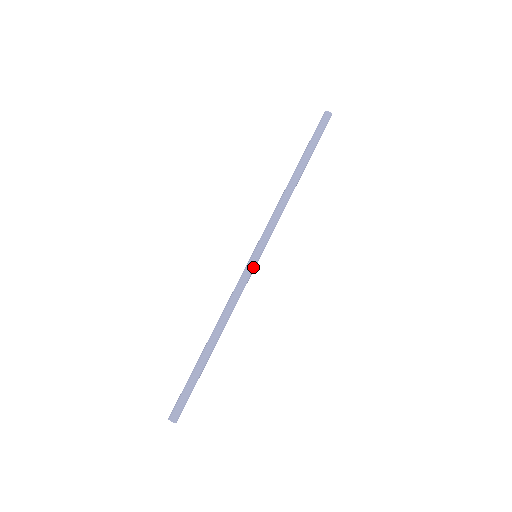
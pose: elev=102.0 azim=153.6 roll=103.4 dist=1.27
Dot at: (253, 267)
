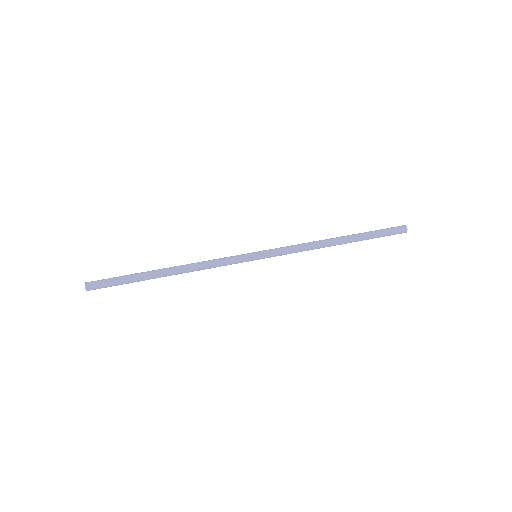
Dot at: (245, 255)
